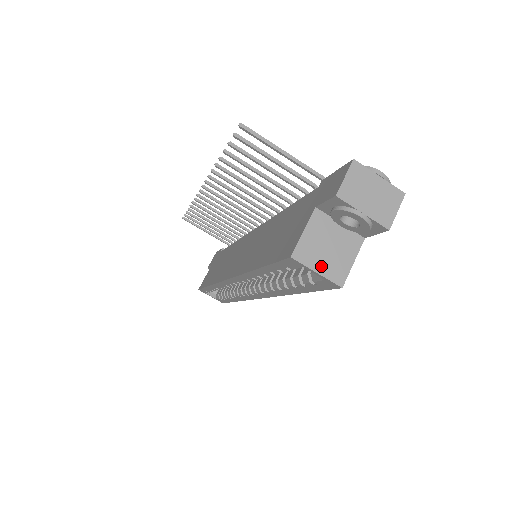
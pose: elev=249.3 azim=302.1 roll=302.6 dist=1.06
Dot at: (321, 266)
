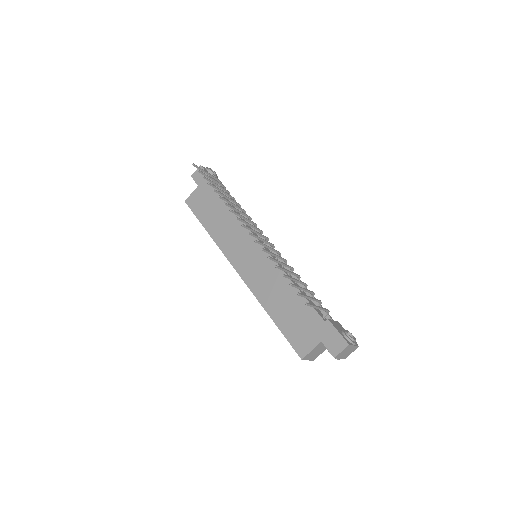
Dot at: (311, 358)
